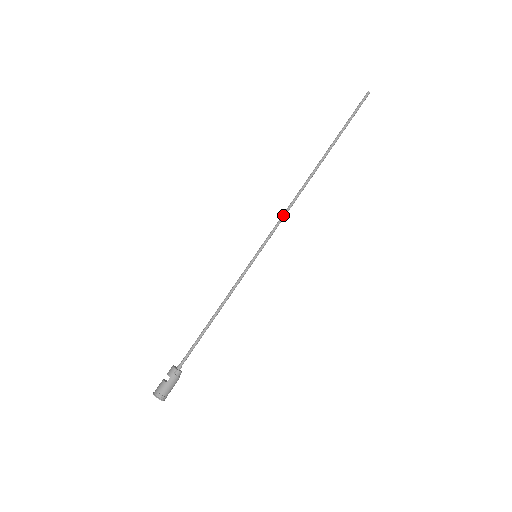
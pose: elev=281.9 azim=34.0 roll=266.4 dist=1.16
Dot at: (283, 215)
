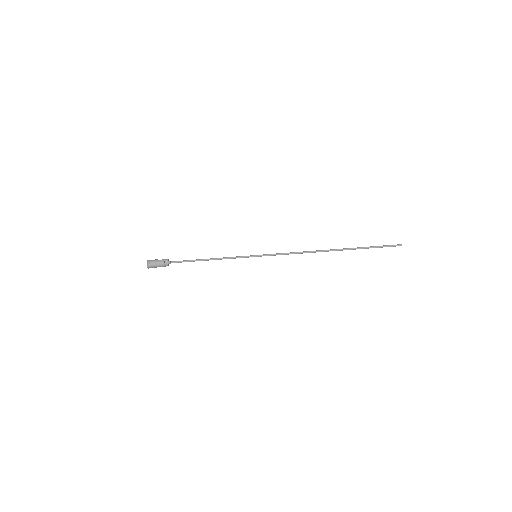
Dot at: occluded
